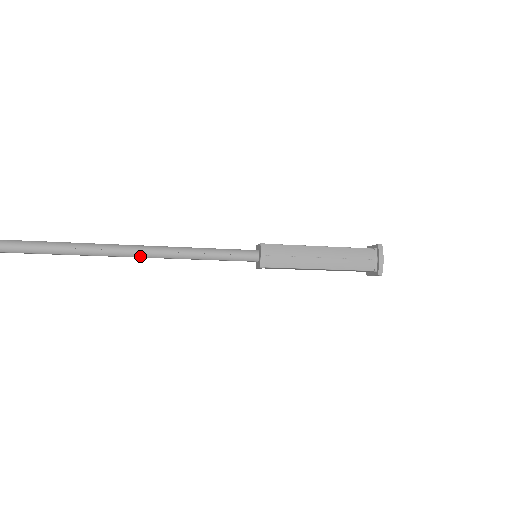
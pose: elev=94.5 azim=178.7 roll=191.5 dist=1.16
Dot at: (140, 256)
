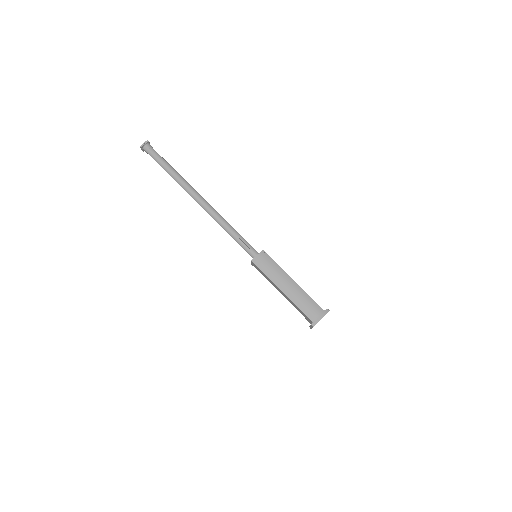
Dot at: (202, 206)
